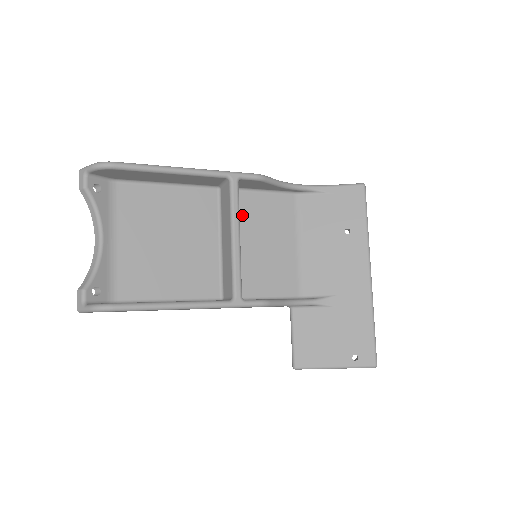
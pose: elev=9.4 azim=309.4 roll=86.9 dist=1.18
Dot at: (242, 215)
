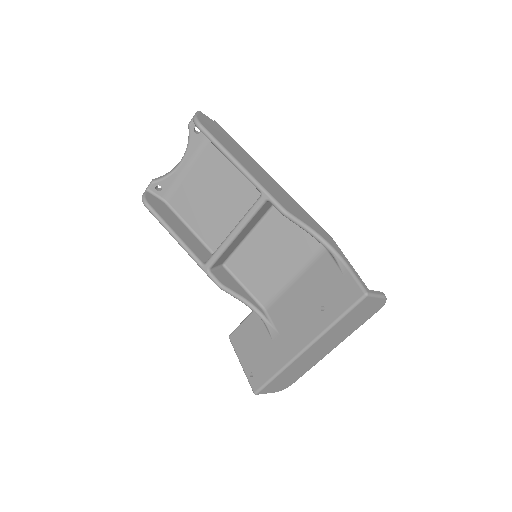
Dot at: (272, 223)
